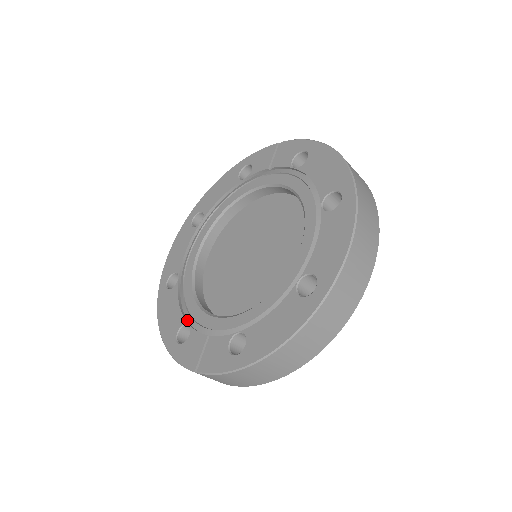
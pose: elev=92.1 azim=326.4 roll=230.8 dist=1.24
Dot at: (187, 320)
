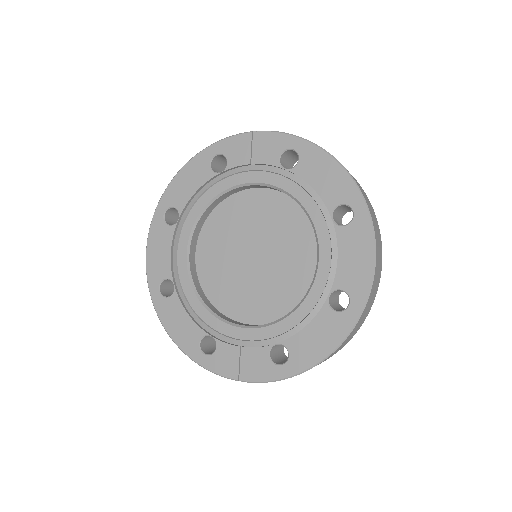
Dot at: (205, 330)
